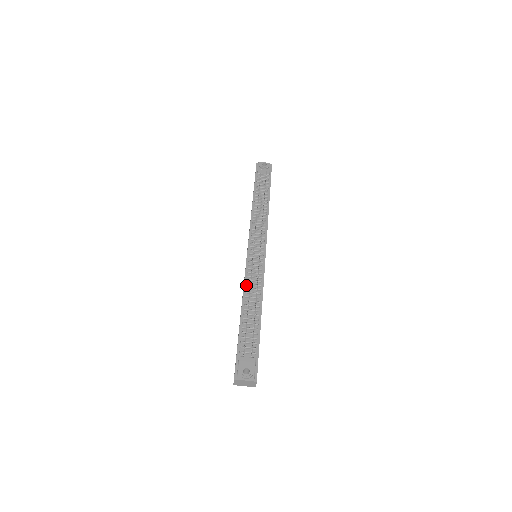
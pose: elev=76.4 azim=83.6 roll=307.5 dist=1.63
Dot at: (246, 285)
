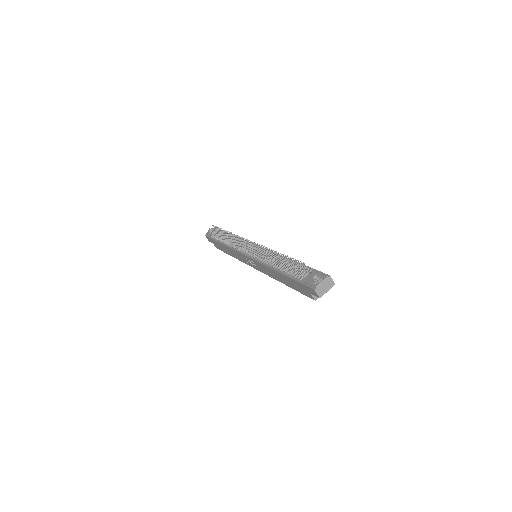
Dot at: (265, 263)
